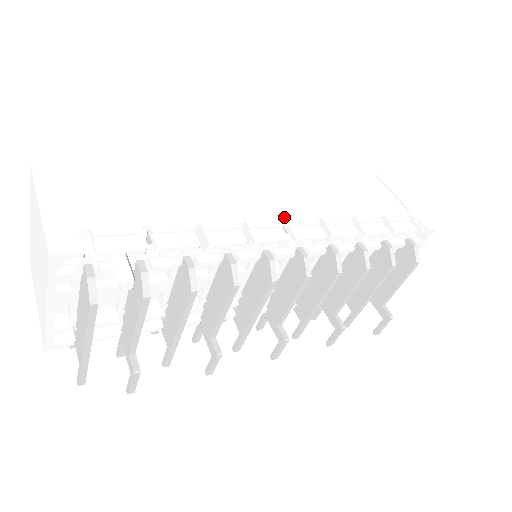
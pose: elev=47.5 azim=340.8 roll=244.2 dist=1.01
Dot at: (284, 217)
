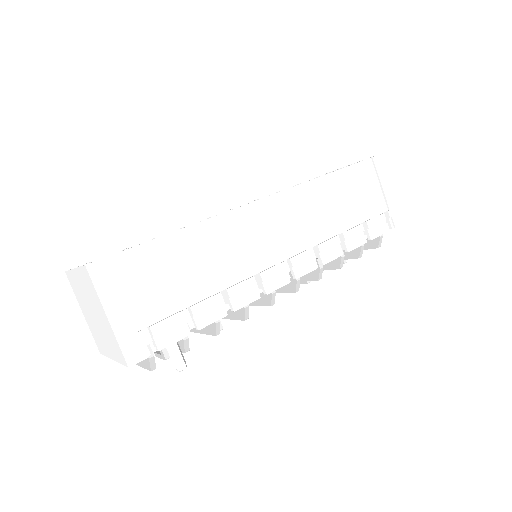
Dot at: (288, 255)
